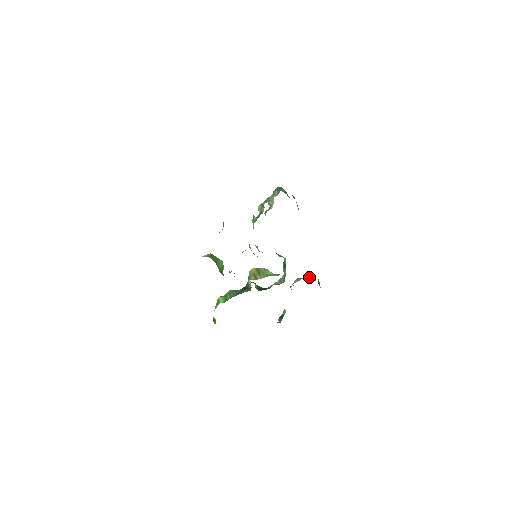
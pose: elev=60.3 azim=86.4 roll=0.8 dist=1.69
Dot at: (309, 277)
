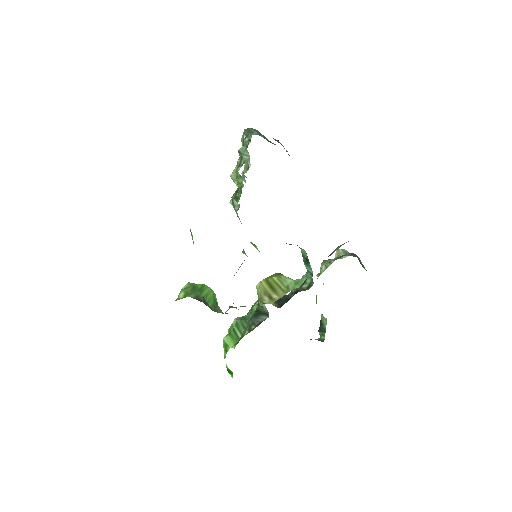
Dot at: (339, 252)
